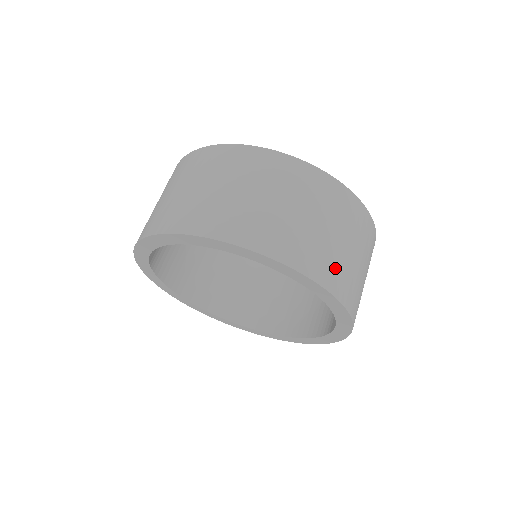
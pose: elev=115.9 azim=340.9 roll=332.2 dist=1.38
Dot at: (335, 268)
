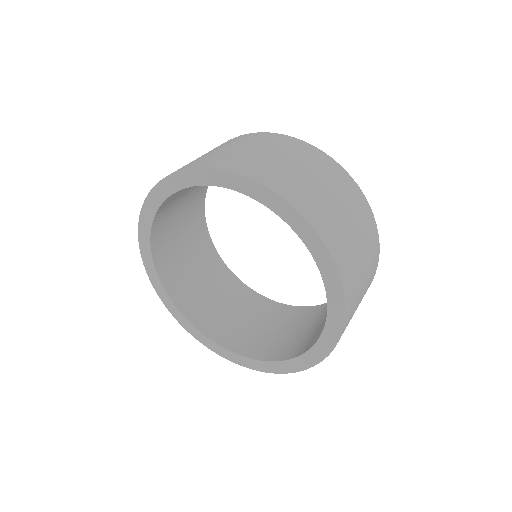
Dot at: (353, 278)
